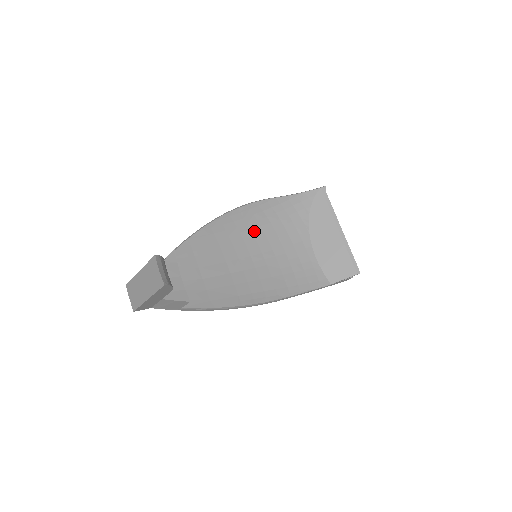
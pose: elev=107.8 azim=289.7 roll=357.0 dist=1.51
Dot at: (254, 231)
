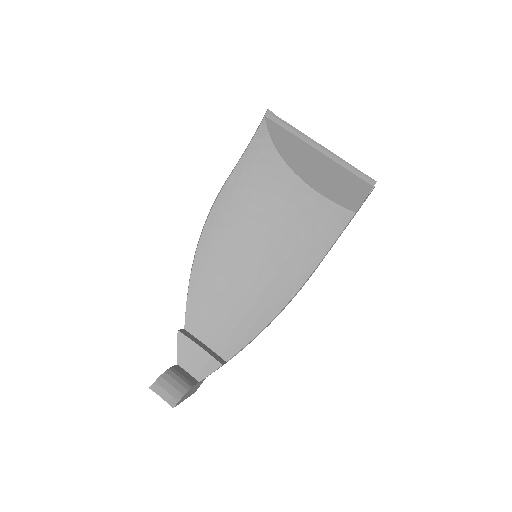
Dot at: (239, 227)
